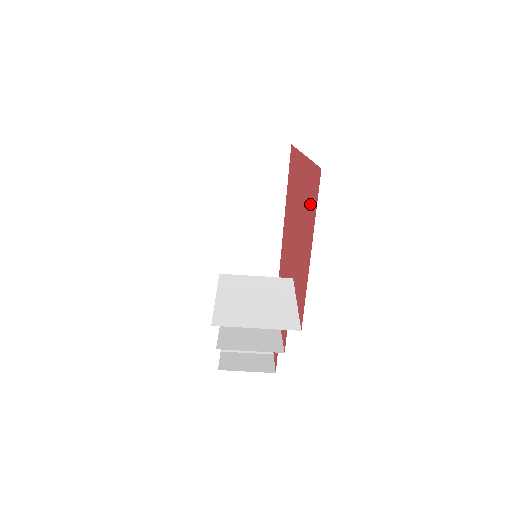
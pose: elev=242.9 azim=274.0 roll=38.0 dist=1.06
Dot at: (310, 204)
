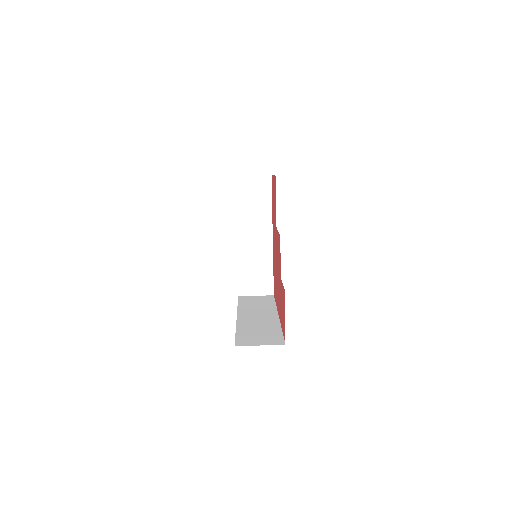
Dot at: occluded
